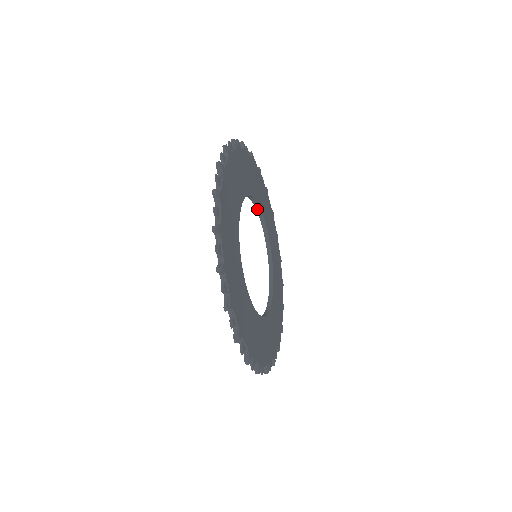
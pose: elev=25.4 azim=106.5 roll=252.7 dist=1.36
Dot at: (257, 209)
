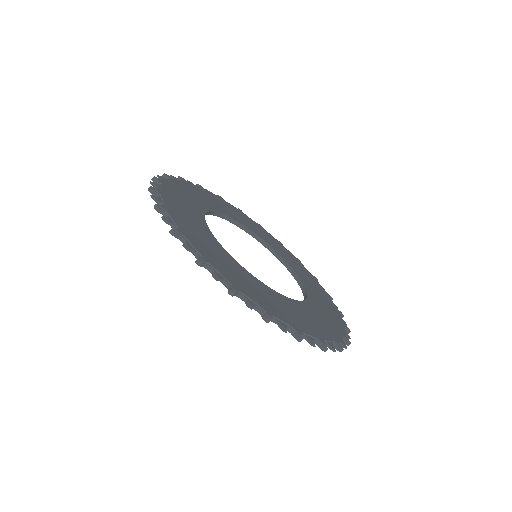
Dot at: (224, 218)
